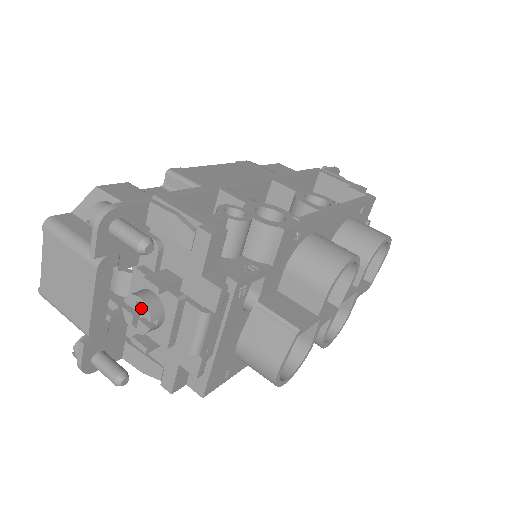
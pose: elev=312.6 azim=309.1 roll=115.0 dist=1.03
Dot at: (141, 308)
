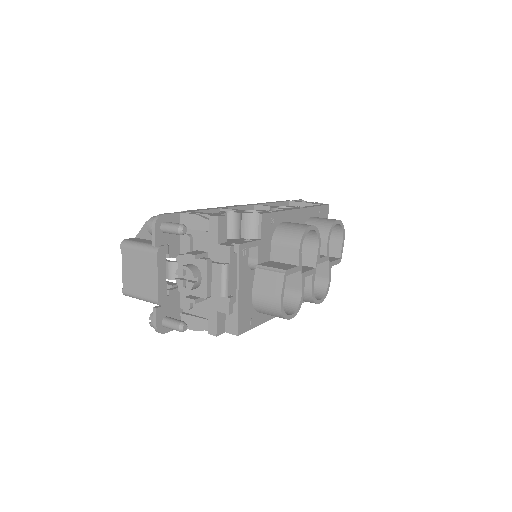
Dot at: (186, 272)
